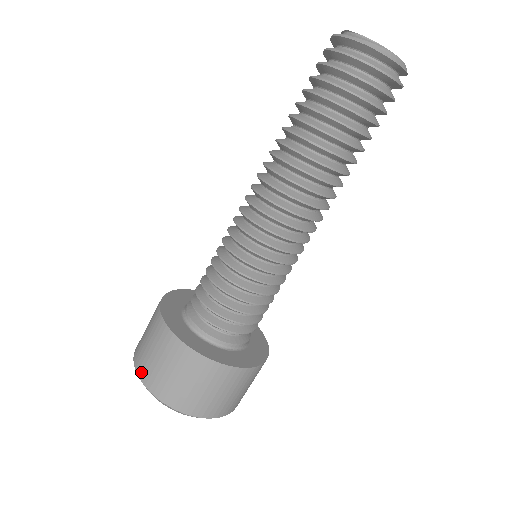
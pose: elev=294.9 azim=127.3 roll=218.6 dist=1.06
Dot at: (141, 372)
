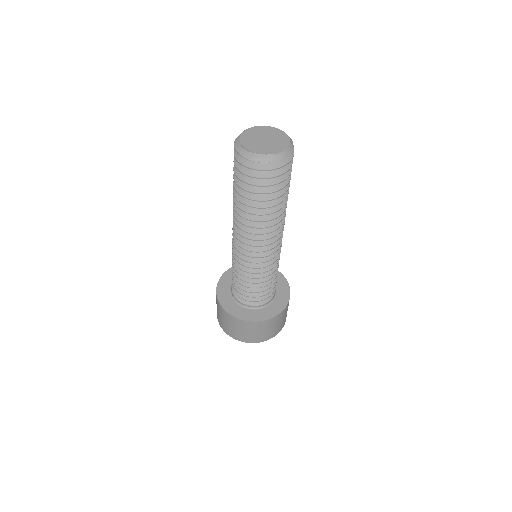
Dot at: (229, 334)
